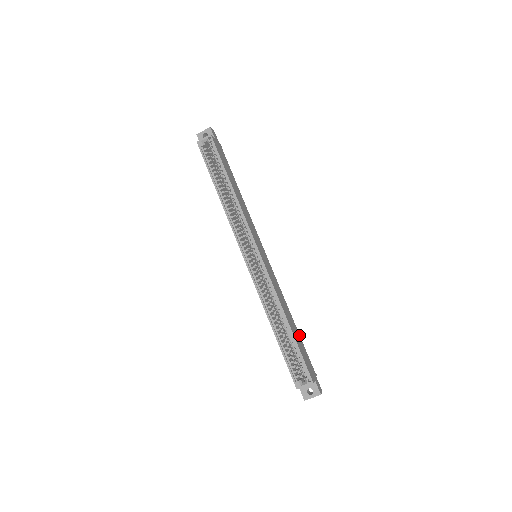
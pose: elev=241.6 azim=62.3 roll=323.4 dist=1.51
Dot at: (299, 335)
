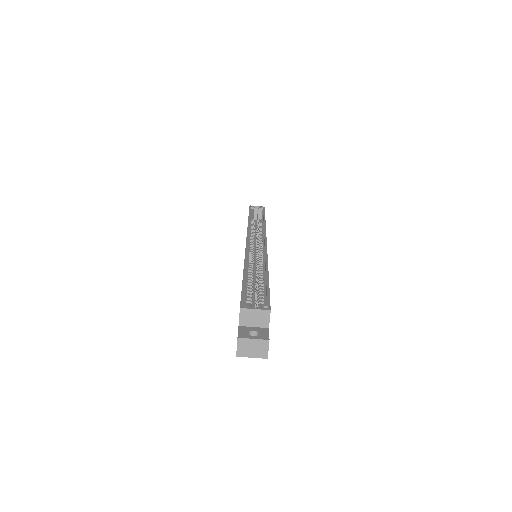
Dot at: occluded
